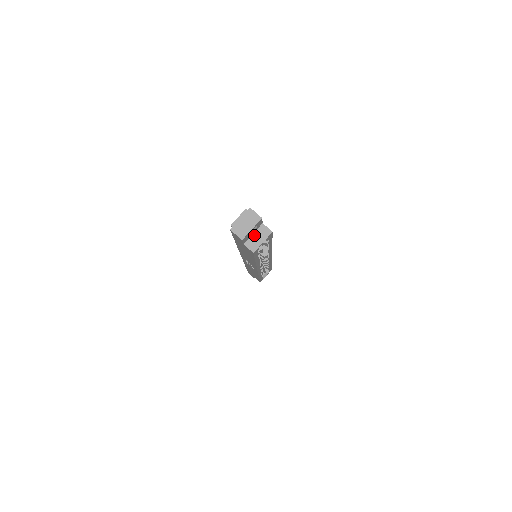
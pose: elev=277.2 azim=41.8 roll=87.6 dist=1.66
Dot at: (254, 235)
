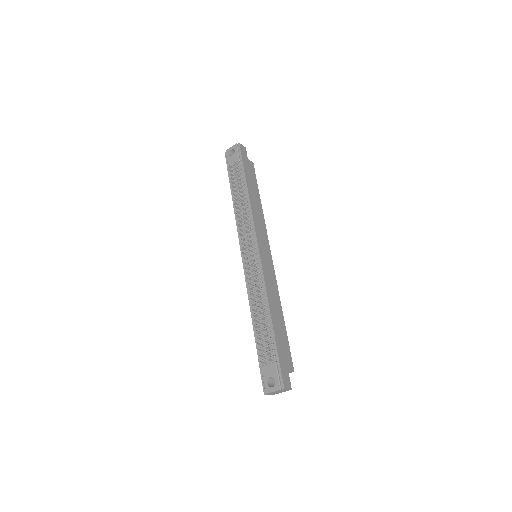
Dot at: occluded
